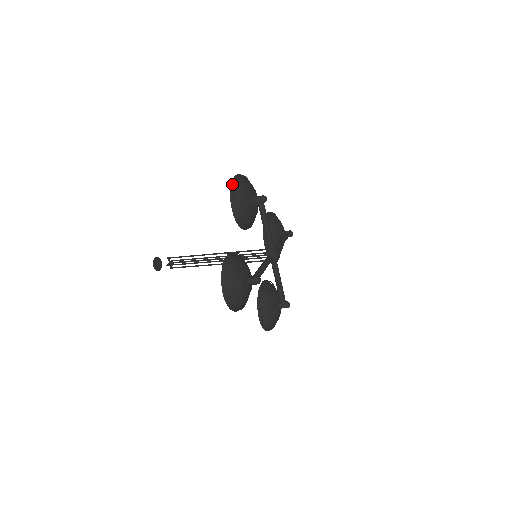
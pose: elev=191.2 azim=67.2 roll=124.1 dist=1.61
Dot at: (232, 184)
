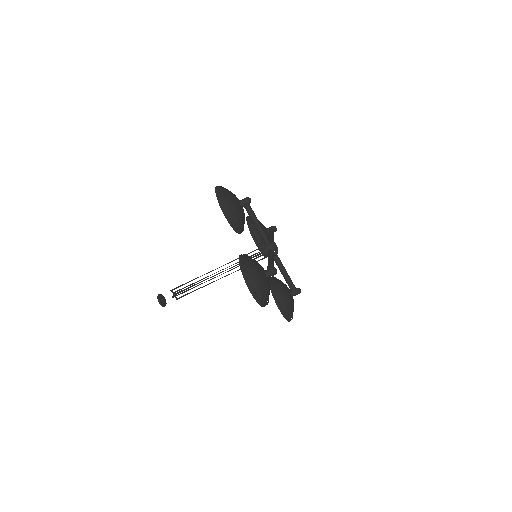
Dot at: occluded
